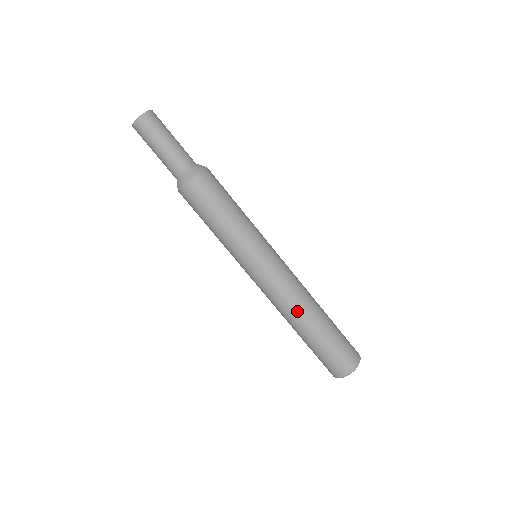
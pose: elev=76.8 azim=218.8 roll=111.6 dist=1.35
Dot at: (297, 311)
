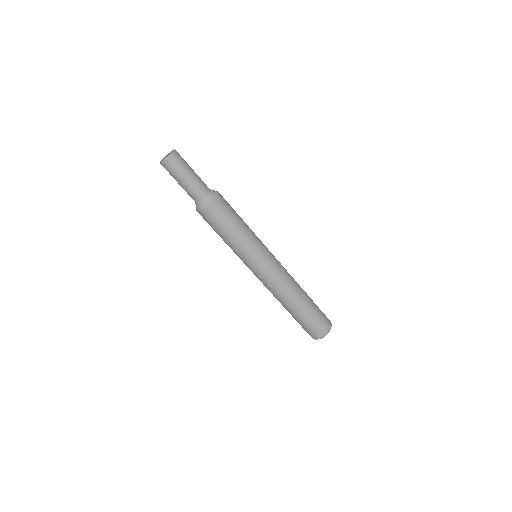
Dot at: (292, 292)
